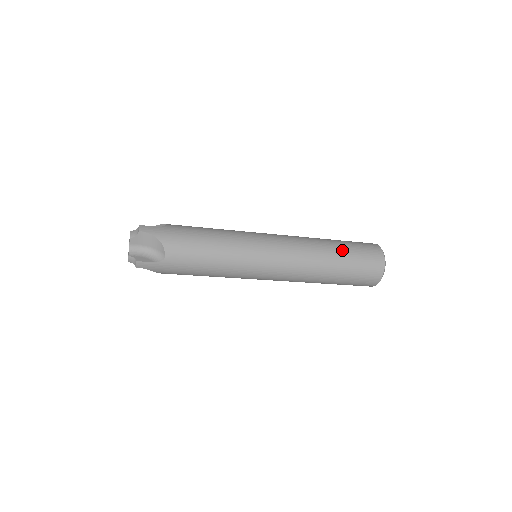
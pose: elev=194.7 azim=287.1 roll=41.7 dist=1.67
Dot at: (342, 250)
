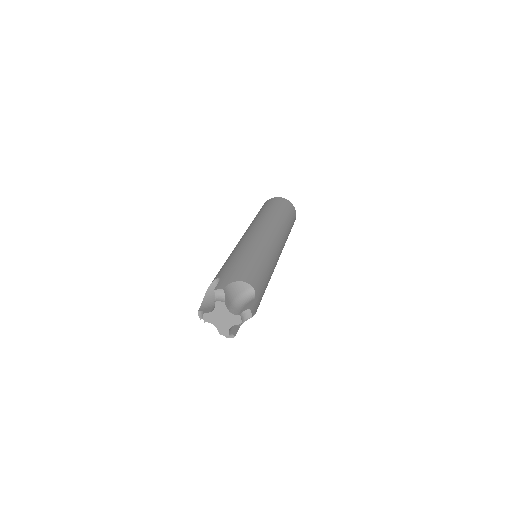
Dot at: occluded
